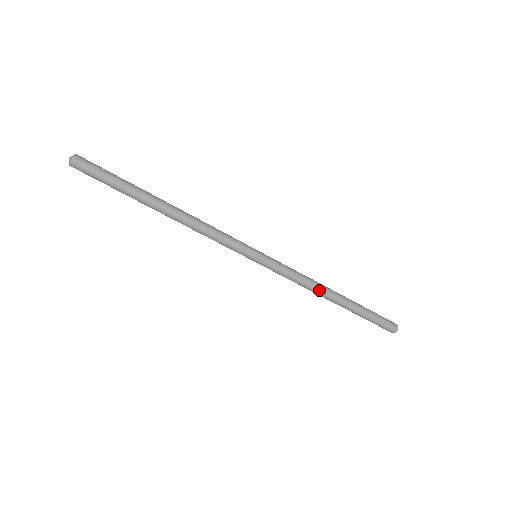
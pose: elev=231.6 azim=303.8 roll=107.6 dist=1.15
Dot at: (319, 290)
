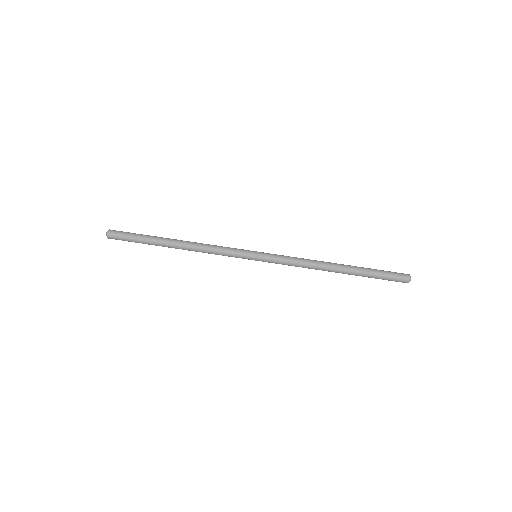
Dot at: (319, 261)
